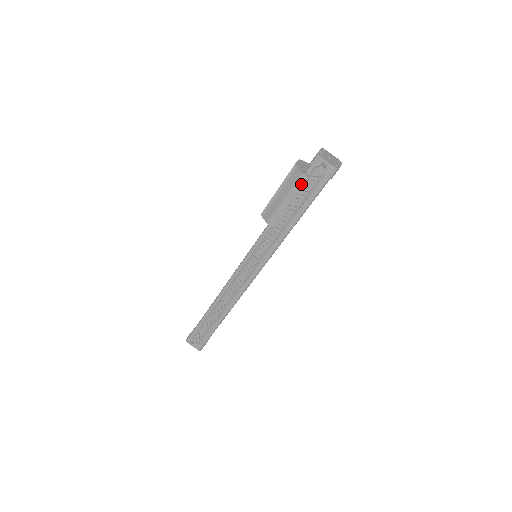
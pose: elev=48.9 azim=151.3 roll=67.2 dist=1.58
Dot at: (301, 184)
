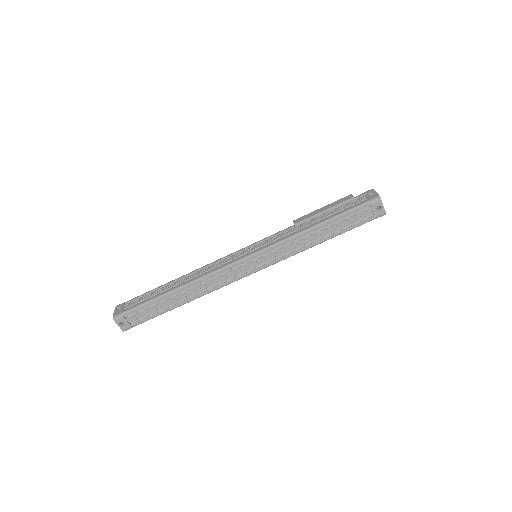
Dot at: (344, 200)
